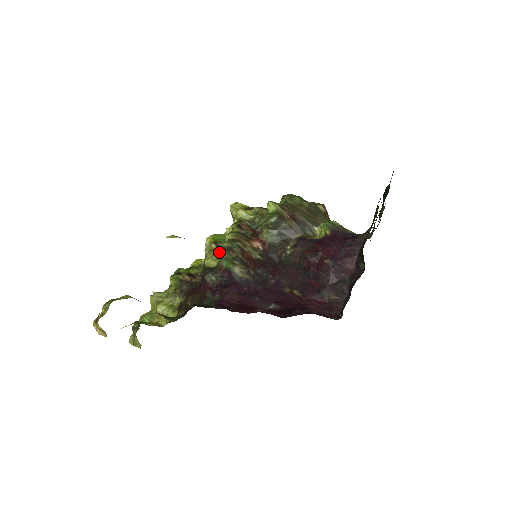
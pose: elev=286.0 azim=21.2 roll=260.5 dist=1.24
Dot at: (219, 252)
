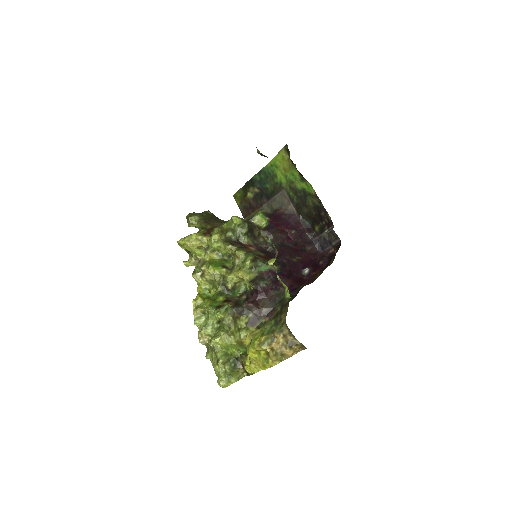
Dot at: (251, 265)
